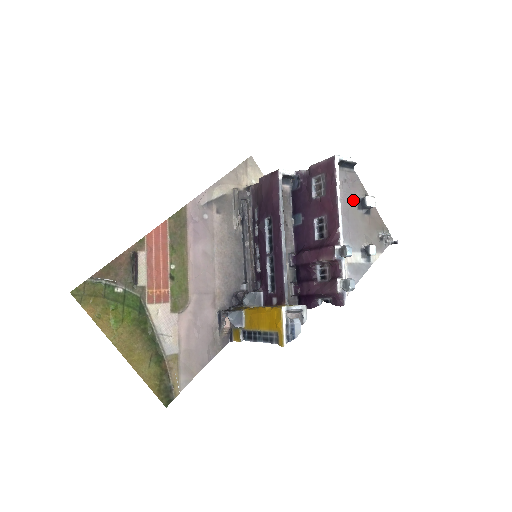
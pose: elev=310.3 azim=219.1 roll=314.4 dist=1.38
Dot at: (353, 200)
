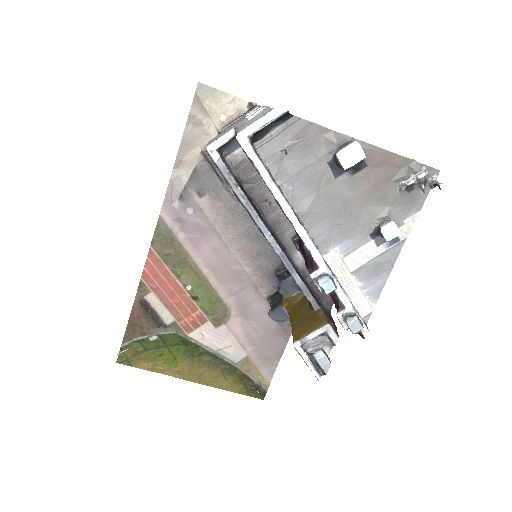
Dot at: (318, 171)
